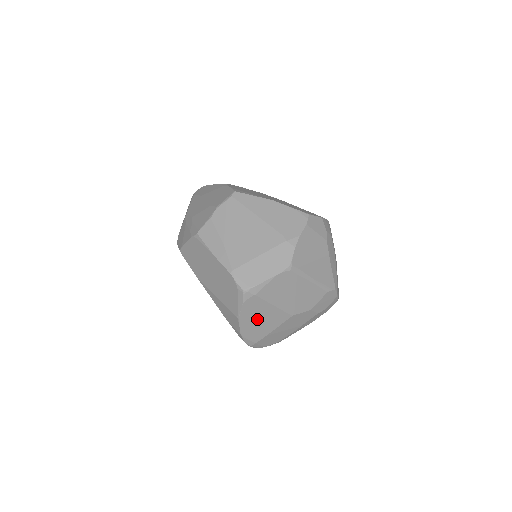
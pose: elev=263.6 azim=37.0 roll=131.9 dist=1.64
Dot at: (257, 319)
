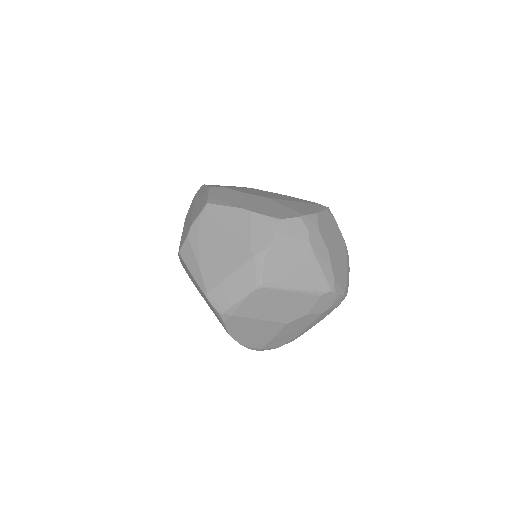
Dot at: (249, 332)
